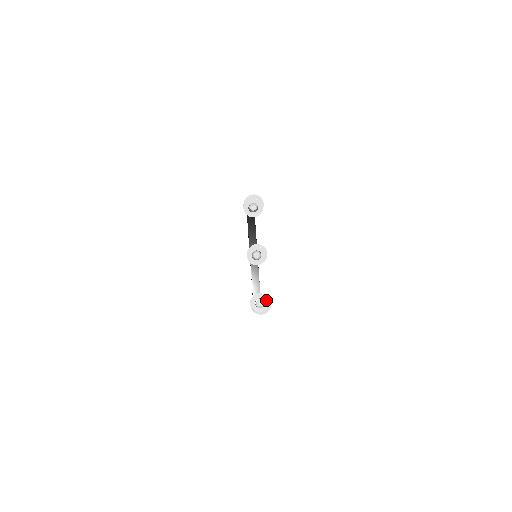
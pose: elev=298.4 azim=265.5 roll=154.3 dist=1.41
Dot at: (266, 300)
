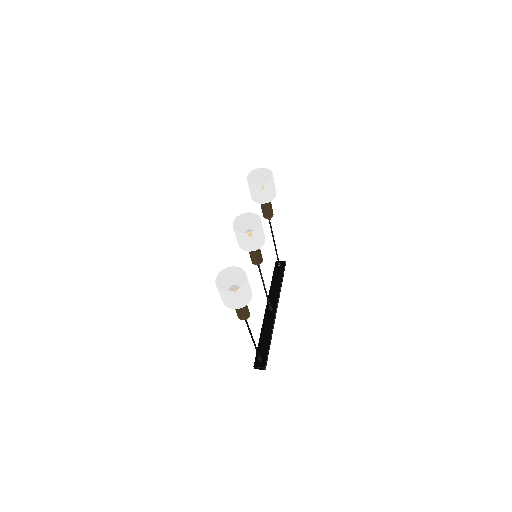
Dot at: occluded
